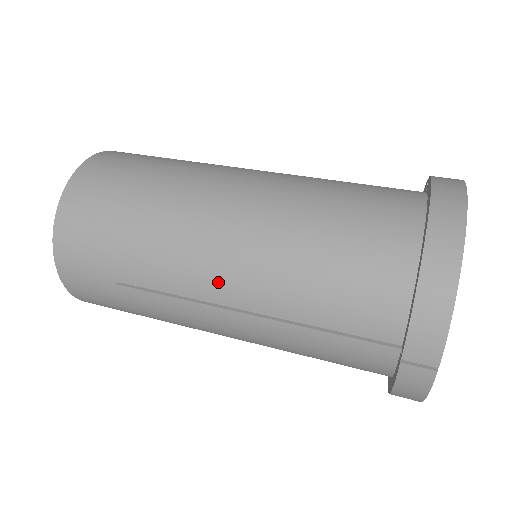
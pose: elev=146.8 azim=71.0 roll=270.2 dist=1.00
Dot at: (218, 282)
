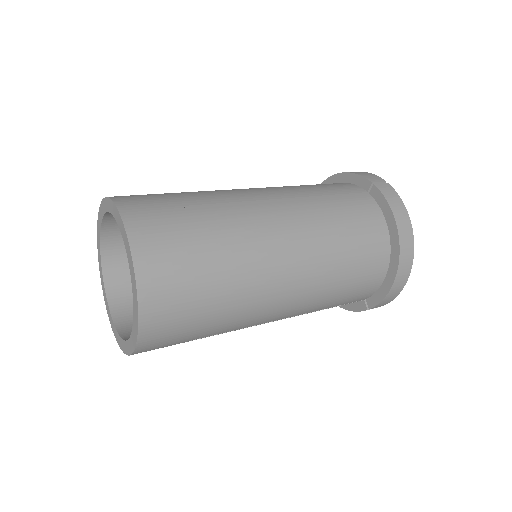
Dot at: (279, 315)
